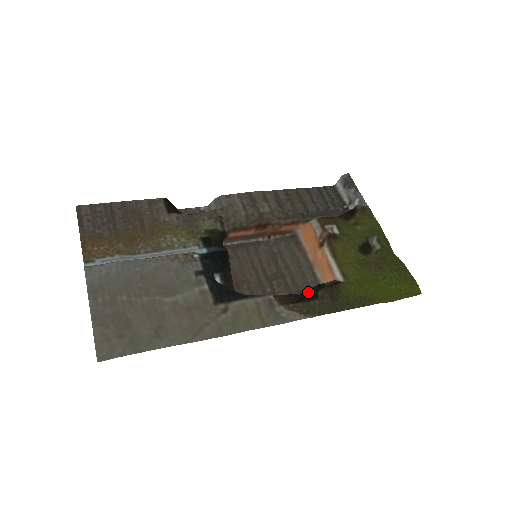
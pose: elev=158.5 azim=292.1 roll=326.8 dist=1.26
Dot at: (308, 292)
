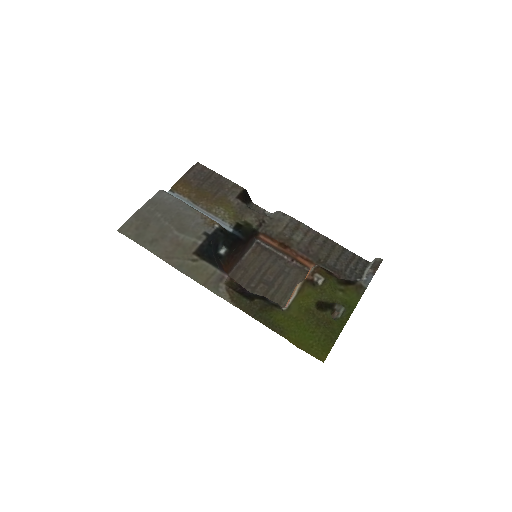
Dot at: (252, 294)
